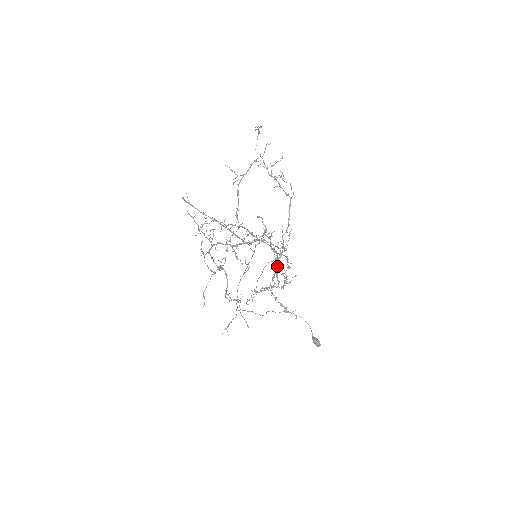
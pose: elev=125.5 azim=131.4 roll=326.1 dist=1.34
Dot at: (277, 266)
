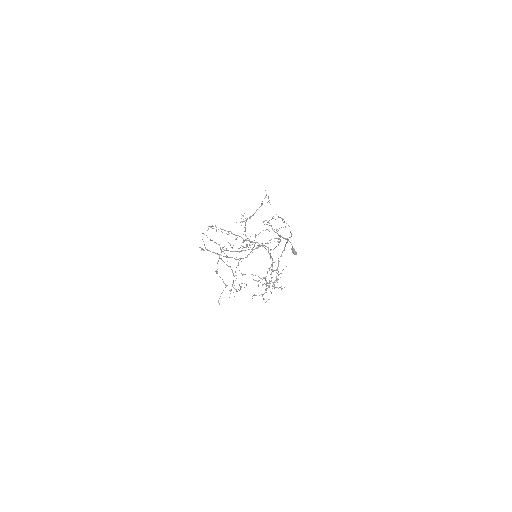
Dot at: (272, 271)
